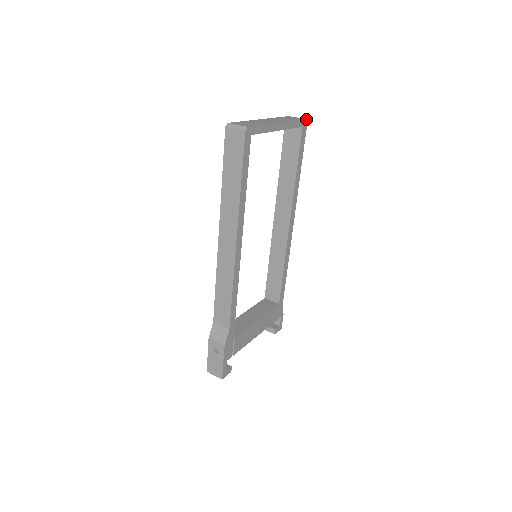
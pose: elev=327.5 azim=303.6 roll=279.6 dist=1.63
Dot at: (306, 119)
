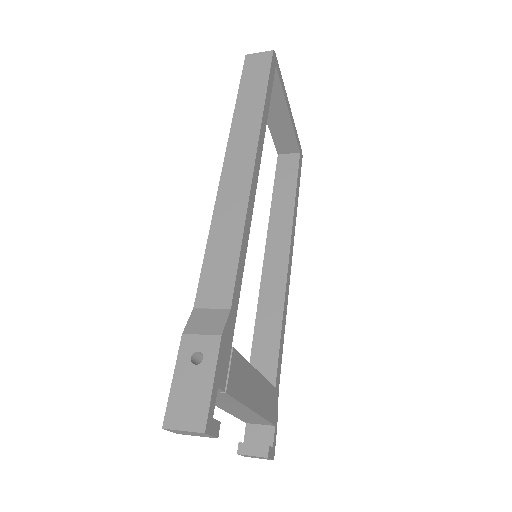
Dot at: occluded
